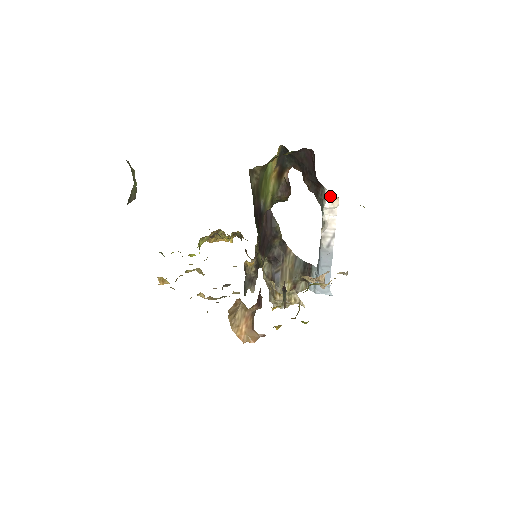
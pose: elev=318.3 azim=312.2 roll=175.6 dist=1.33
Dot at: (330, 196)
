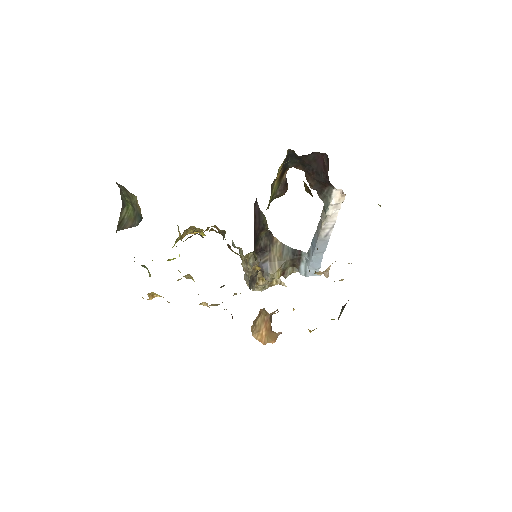
Dot at: (338, 194)
